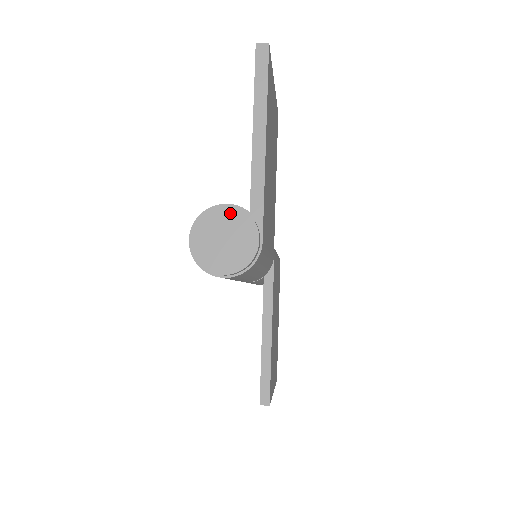
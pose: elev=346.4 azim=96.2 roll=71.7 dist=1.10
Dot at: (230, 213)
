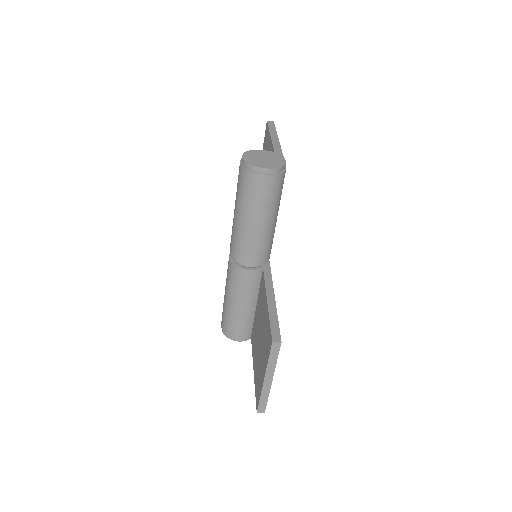
Dot at: (266, 152)
